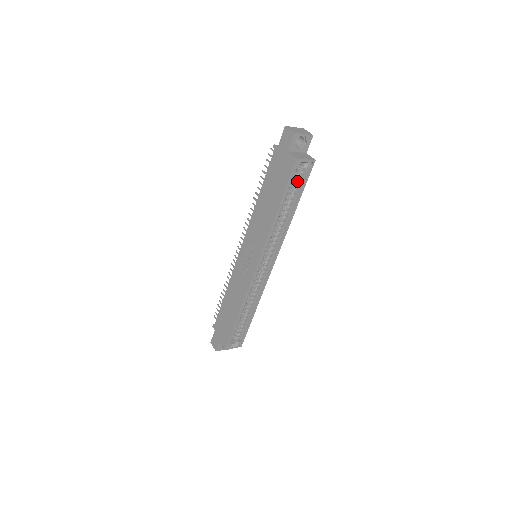
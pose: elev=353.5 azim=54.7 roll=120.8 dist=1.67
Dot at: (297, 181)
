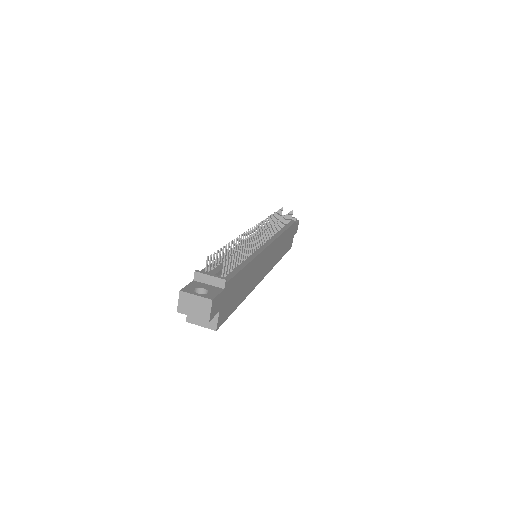
Dot at: occluded
